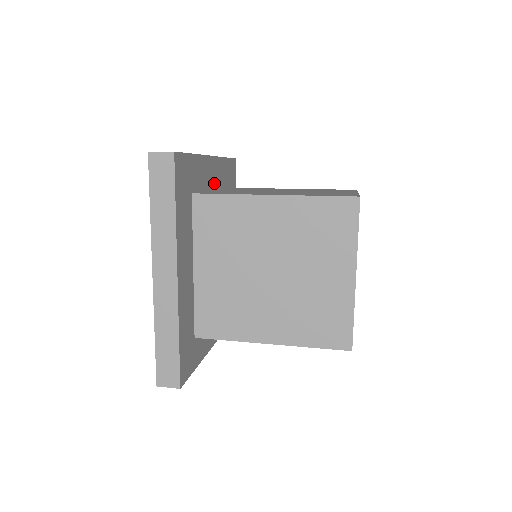
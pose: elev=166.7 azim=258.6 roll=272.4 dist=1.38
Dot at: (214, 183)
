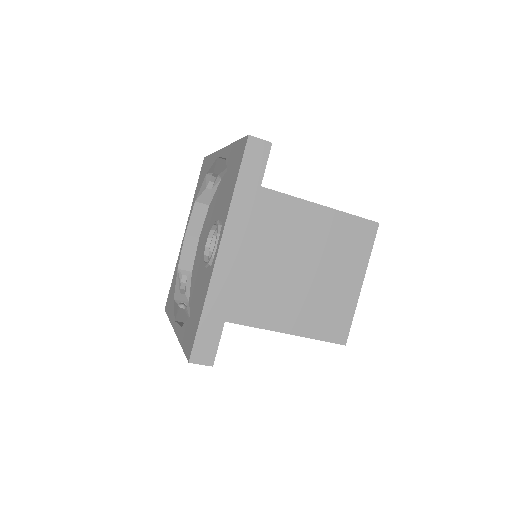
Dot at: occluded
